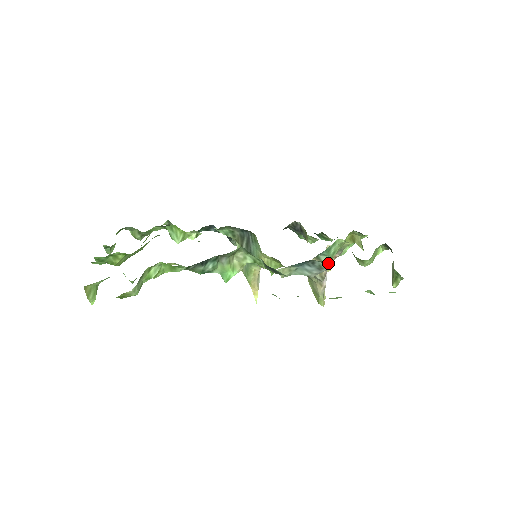
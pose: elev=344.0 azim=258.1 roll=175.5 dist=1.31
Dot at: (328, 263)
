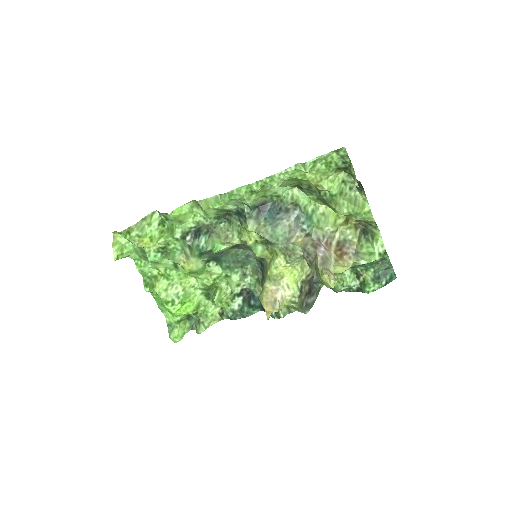
Dot at: (296, 207)
